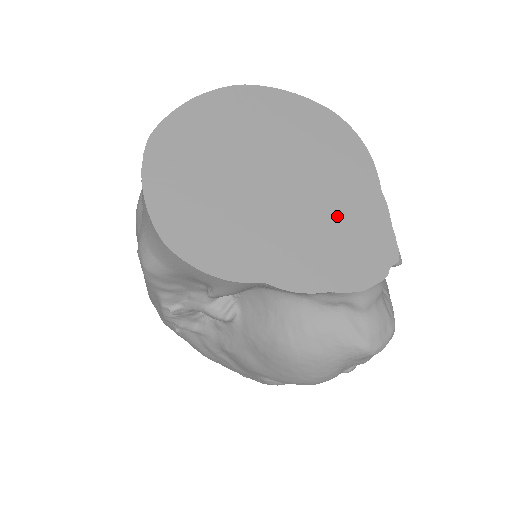
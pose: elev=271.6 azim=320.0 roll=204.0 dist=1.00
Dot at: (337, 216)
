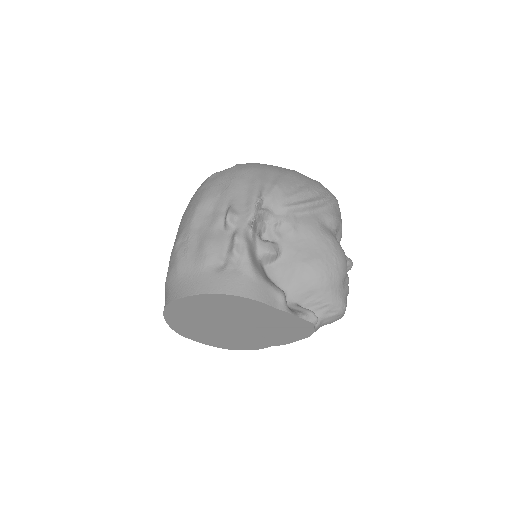
Dot at: (270, 324)
